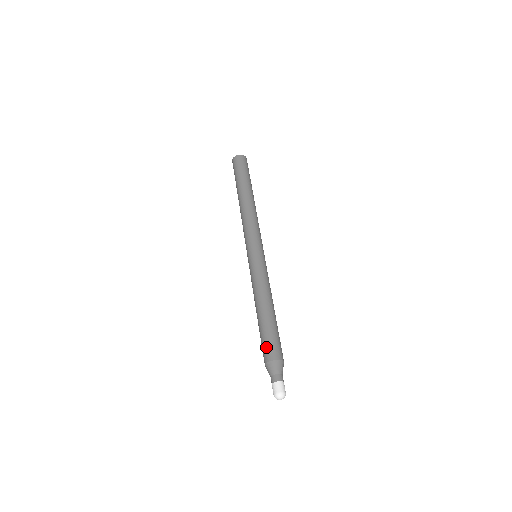
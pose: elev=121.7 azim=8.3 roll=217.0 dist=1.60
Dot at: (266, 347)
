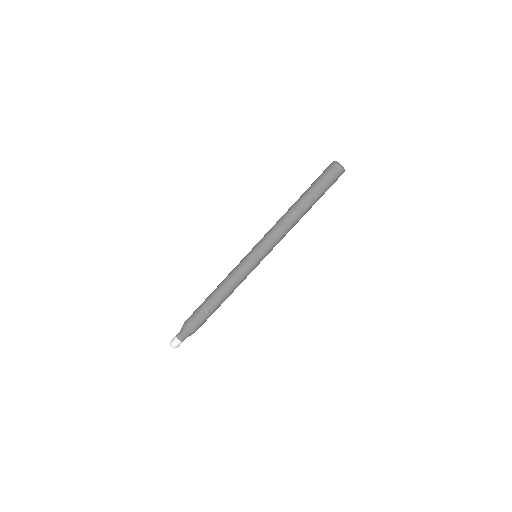
Dot at: (192, 314)
